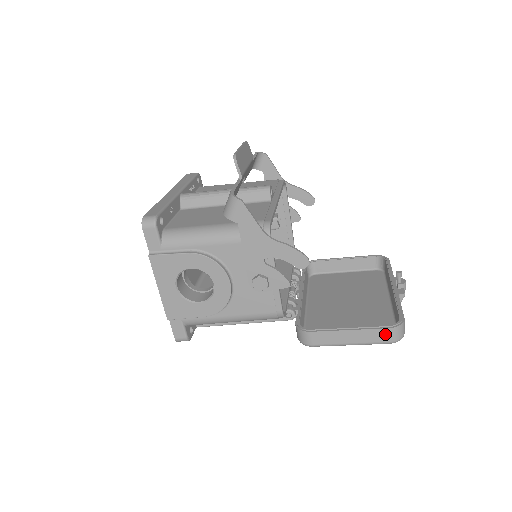
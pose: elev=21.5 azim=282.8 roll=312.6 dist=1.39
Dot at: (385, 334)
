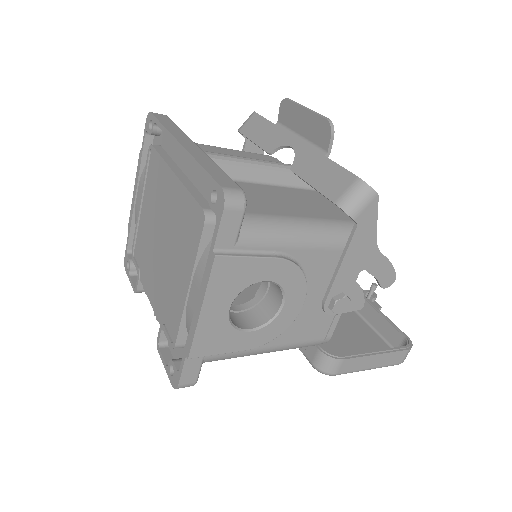
Dot at: (401, 356)
